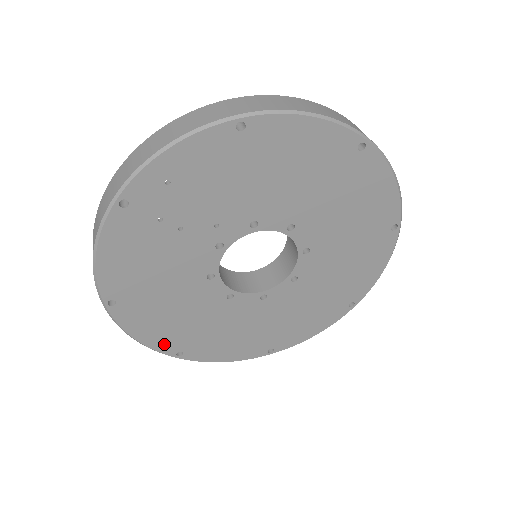
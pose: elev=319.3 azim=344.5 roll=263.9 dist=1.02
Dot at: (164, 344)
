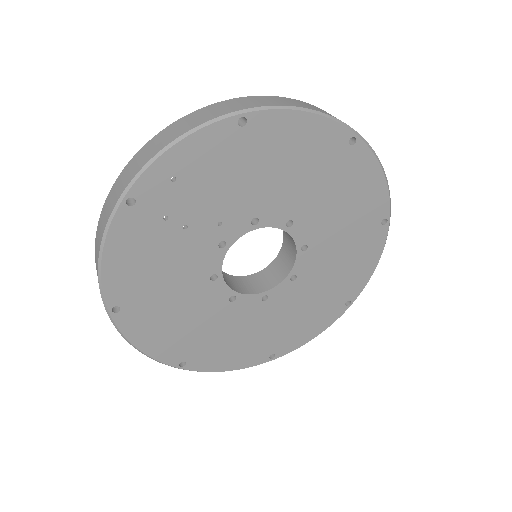
Dot at: (167, 353)
